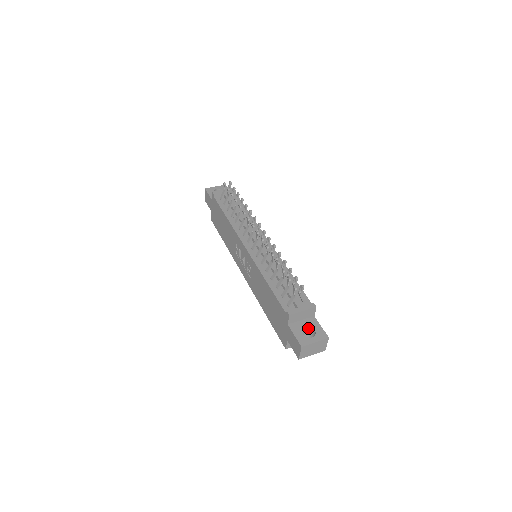
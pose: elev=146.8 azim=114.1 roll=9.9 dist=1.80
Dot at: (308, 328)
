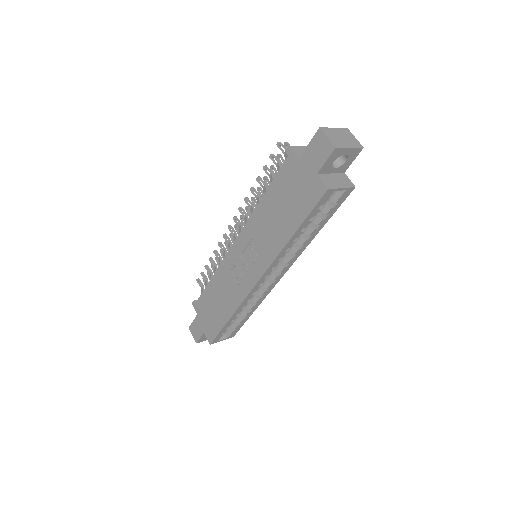
Dot at: occluded
